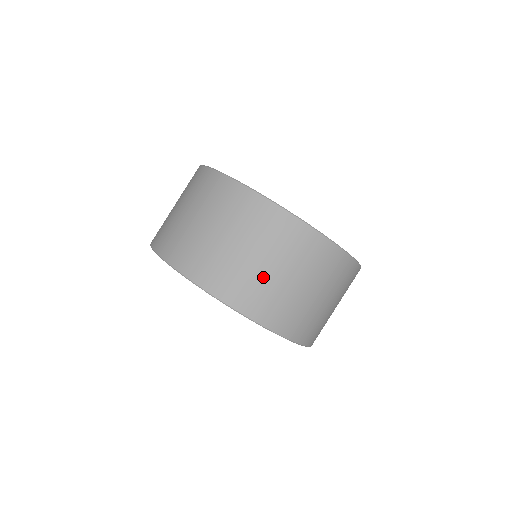
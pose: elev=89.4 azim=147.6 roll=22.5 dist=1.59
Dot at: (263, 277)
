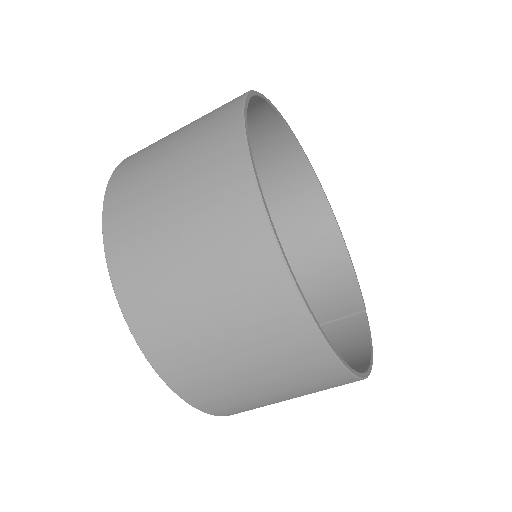
Dot at: (214, 358)
